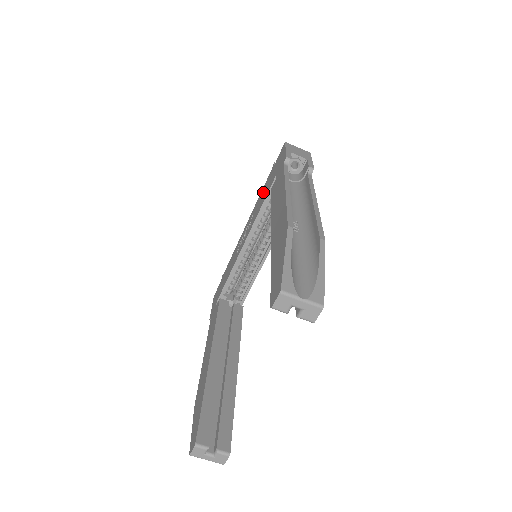
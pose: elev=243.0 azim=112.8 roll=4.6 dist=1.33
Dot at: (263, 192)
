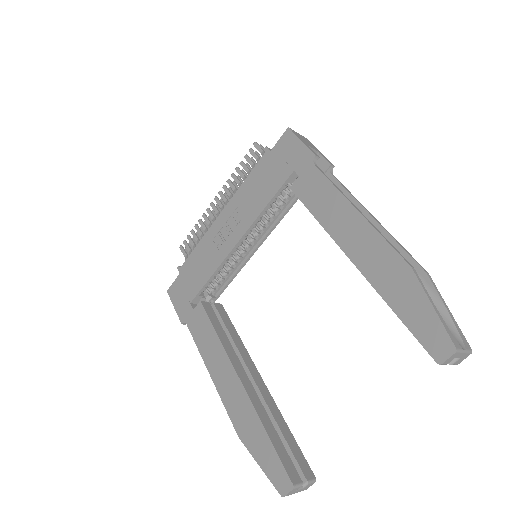
Dot at: (257, 182)
